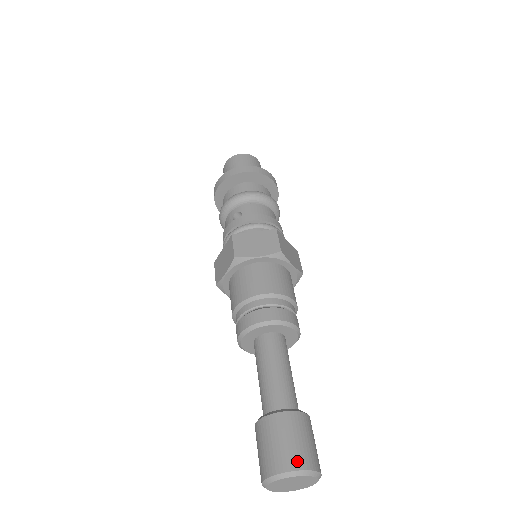
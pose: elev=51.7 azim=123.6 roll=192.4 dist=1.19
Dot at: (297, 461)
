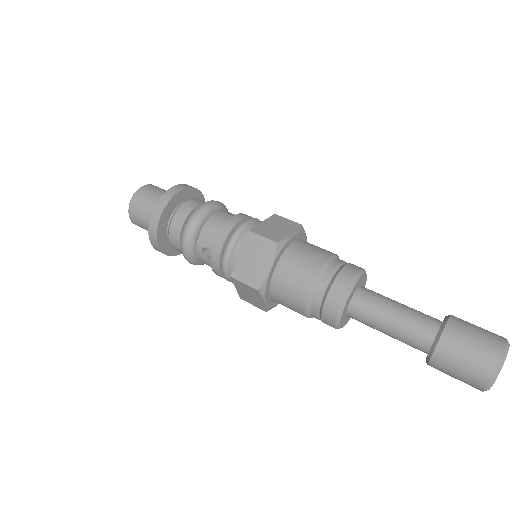
Dot at: (490, 360)
